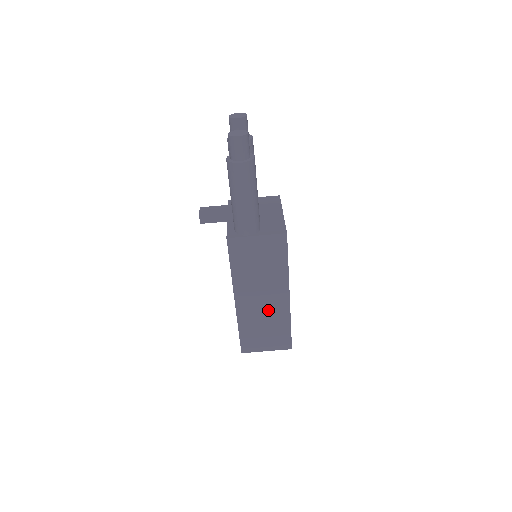
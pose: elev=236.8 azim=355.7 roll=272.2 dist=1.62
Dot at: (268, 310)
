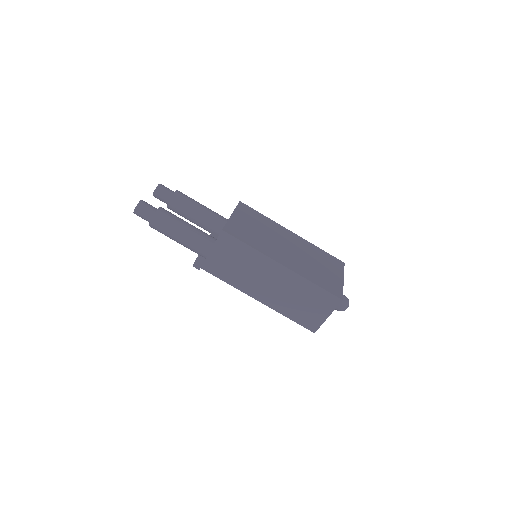
Dot at: (285, 288)
